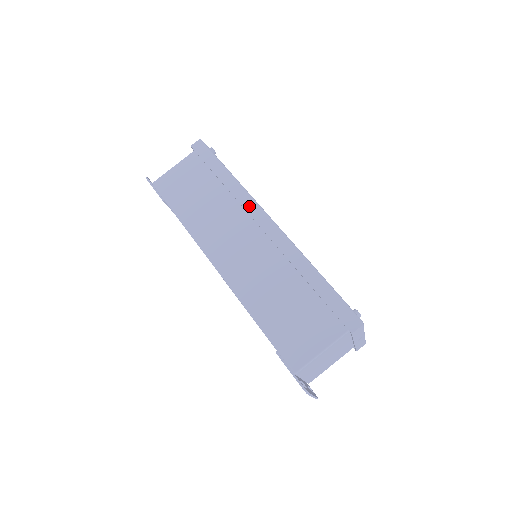
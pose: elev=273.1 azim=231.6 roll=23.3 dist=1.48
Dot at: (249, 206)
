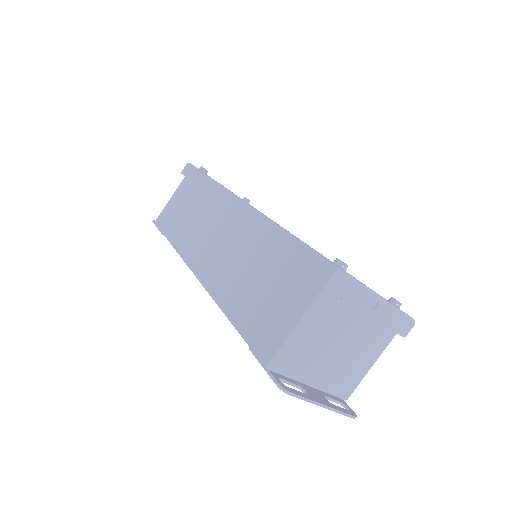
Dot at: (222, 198)
